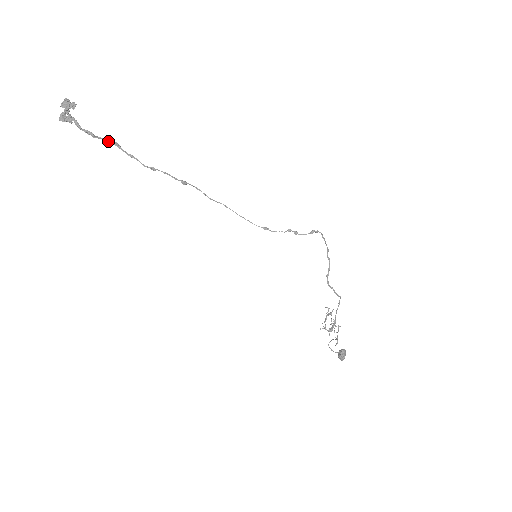
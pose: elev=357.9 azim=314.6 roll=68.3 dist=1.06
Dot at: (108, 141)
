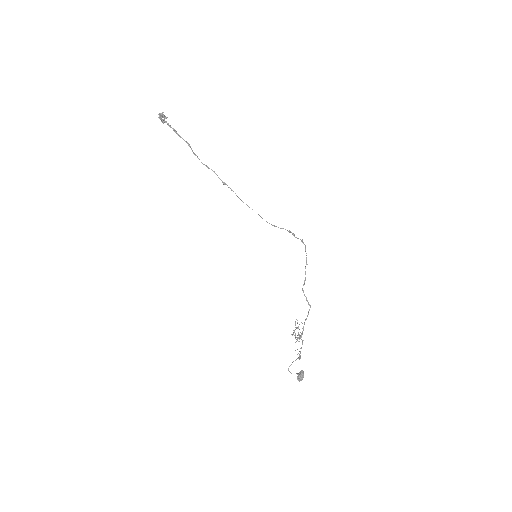
Dot at: occluded
